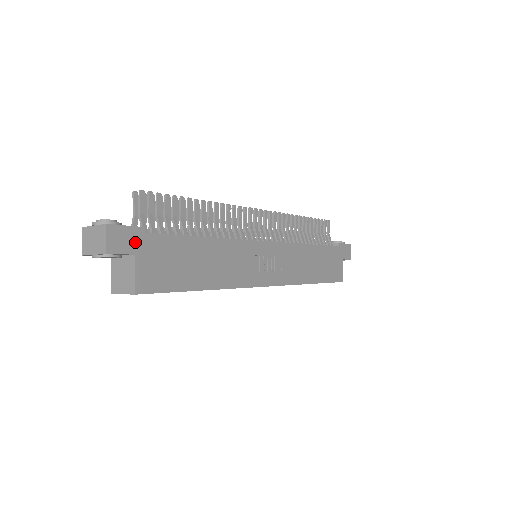
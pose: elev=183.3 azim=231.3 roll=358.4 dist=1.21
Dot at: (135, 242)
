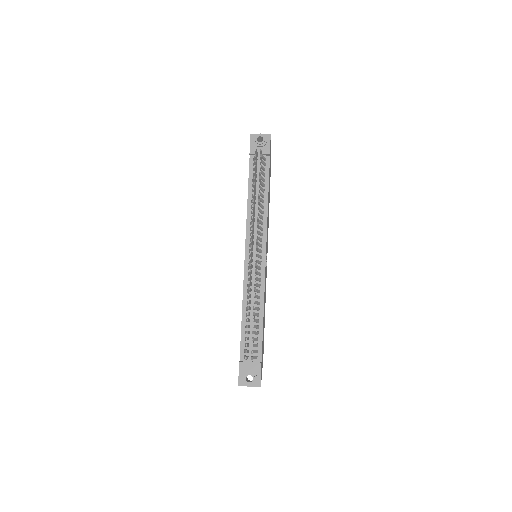
Dot at: (261, 368)
